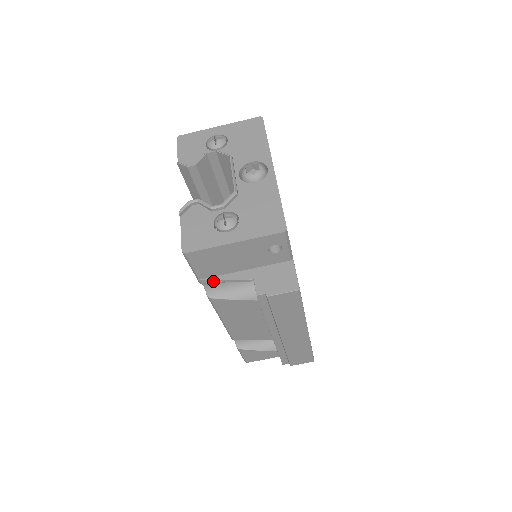
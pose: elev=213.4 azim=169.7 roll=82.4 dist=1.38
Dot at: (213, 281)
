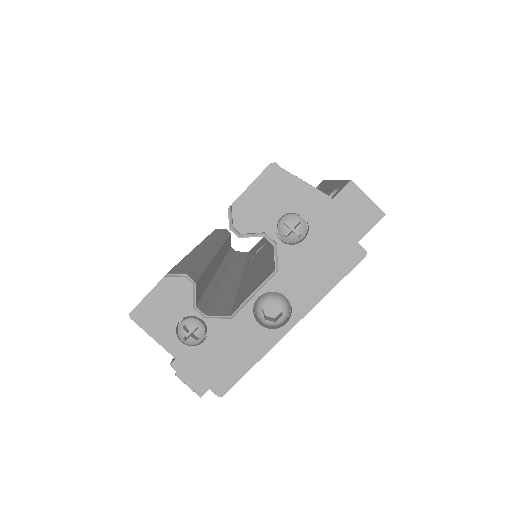
Dot at: occluded
